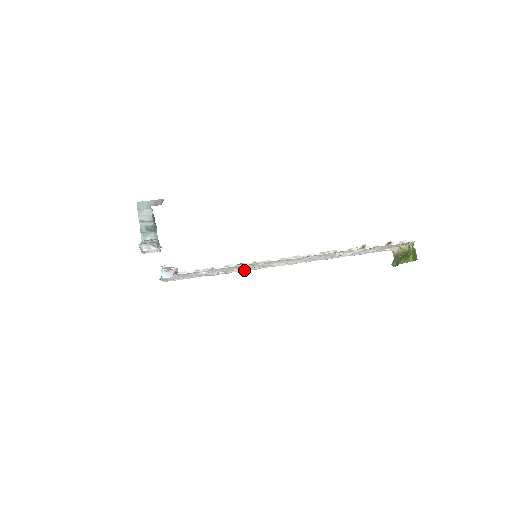
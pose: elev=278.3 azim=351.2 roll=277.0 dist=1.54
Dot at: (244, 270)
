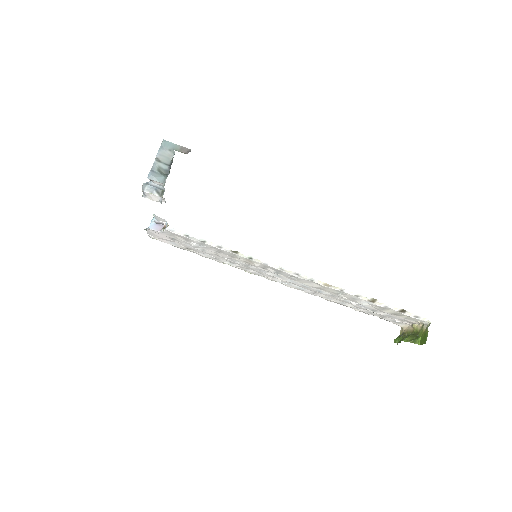
Dot at: (237, 266)
